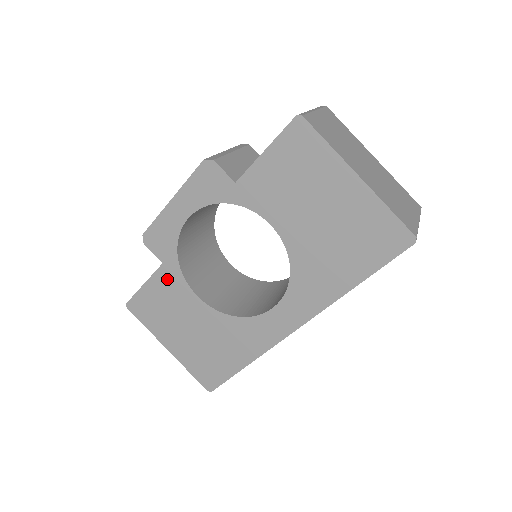
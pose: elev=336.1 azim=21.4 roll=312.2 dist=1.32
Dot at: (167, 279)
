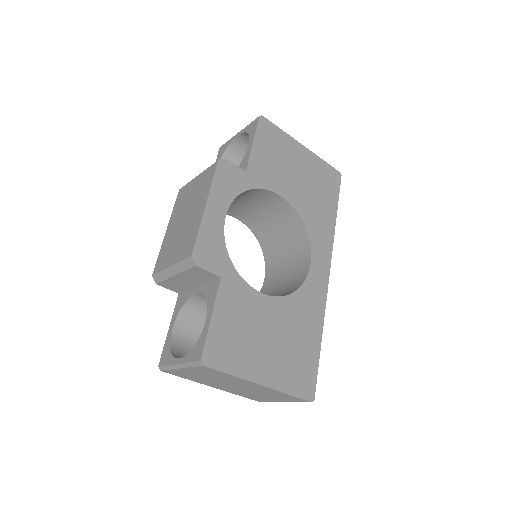
Dot at: (231, 293)
